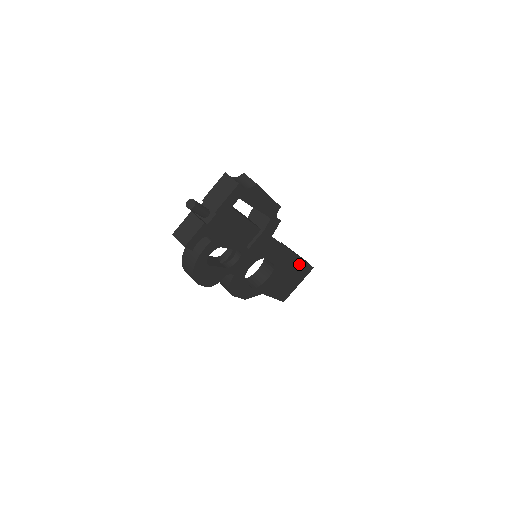
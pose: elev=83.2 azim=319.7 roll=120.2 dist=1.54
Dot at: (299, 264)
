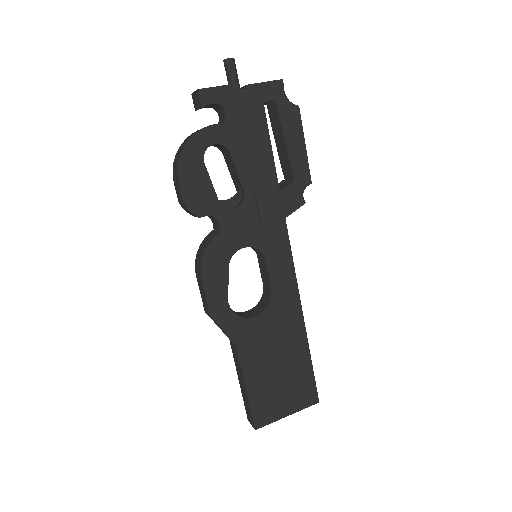
Dot at: (302, 355)
